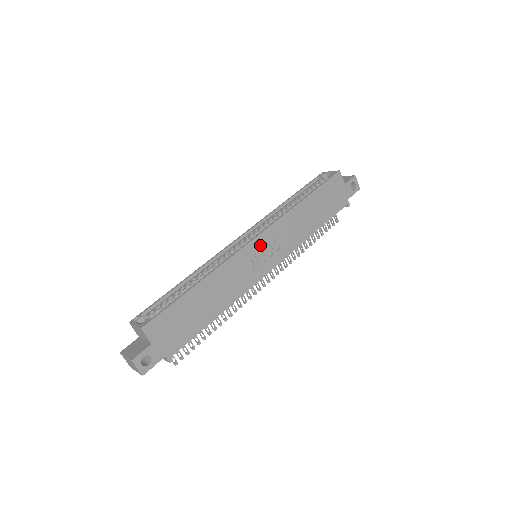
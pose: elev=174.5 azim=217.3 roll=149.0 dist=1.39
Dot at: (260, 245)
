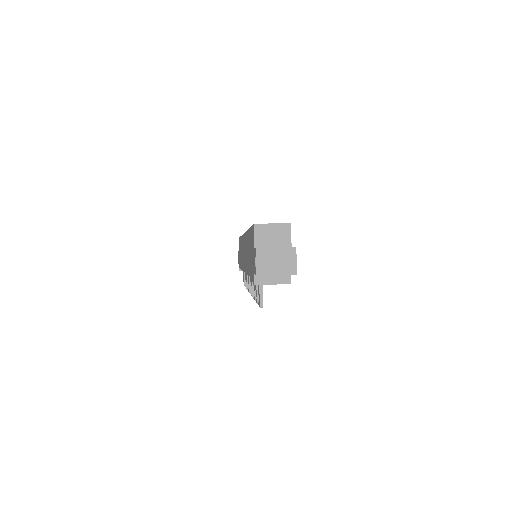
Dot at: occluded
